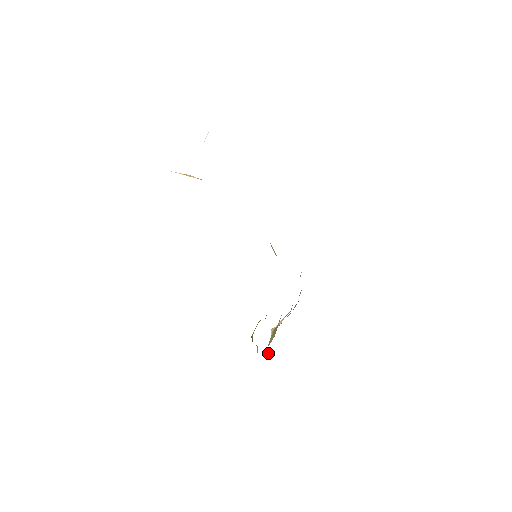
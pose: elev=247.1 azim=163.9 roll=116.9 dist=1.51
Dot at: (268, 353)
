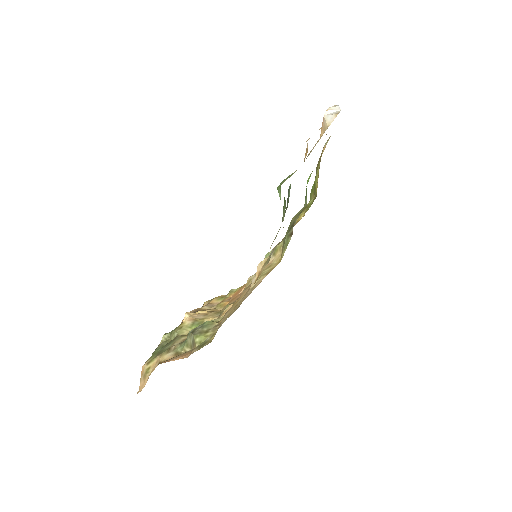
Dot at: (167, 334)
